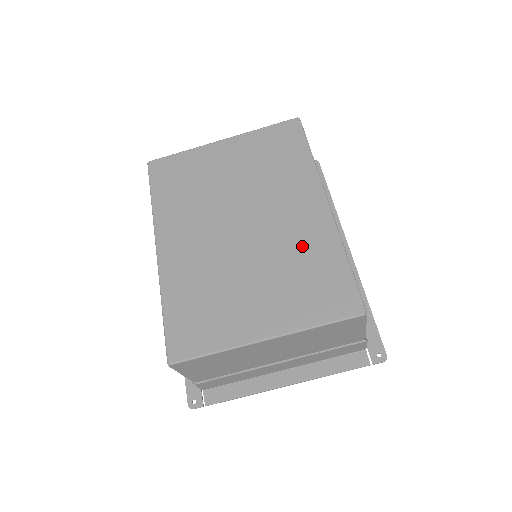
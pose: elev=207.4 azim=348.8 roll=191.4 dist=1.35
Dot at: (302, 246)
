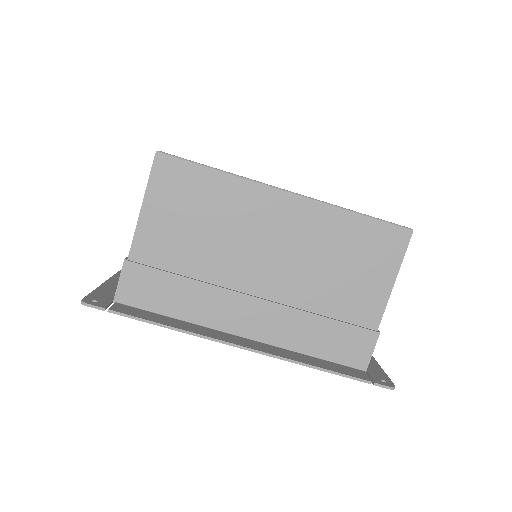
Dot at: occluded
